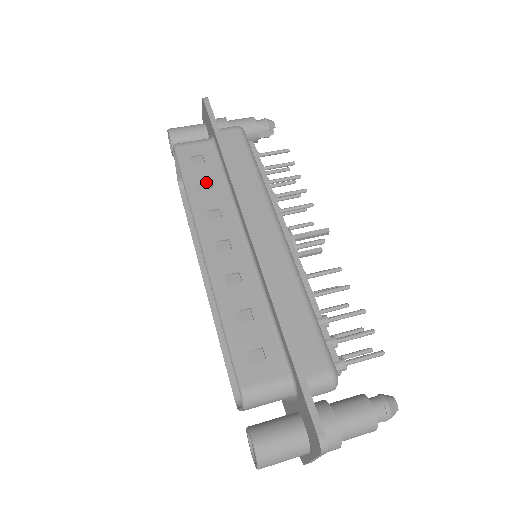
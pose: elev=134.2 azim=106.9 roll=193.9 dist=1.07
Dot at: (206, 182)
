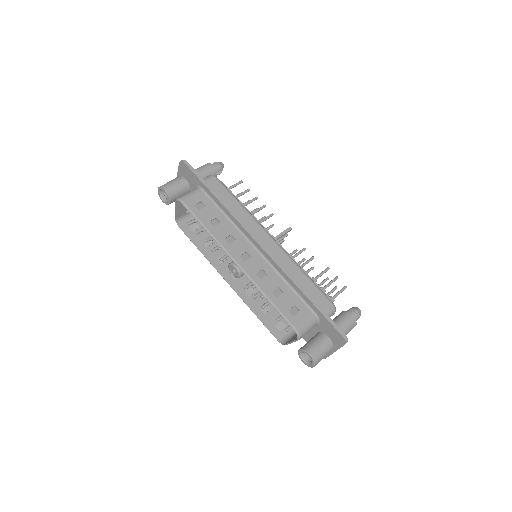
Dot at: (213, 219)
